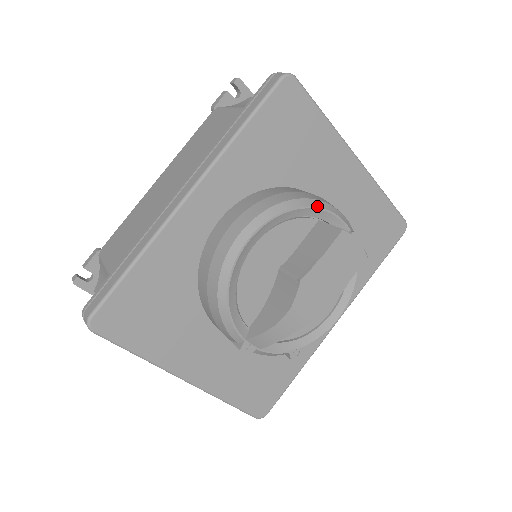
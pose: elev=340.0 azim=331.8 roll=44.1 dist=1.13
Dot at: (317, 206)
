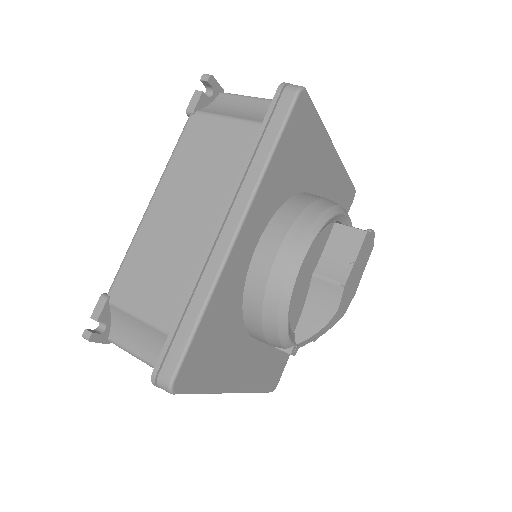
Dot at: (337, 212)
